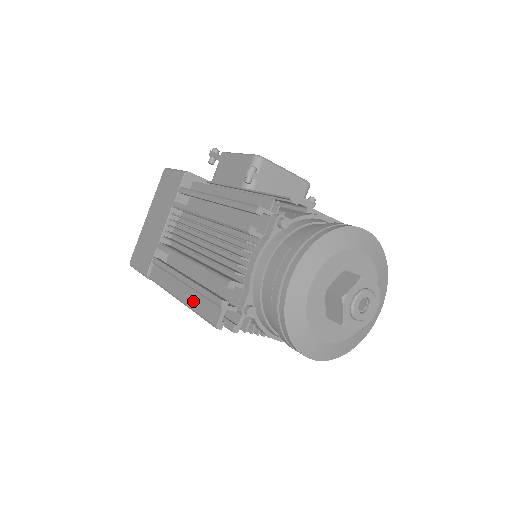
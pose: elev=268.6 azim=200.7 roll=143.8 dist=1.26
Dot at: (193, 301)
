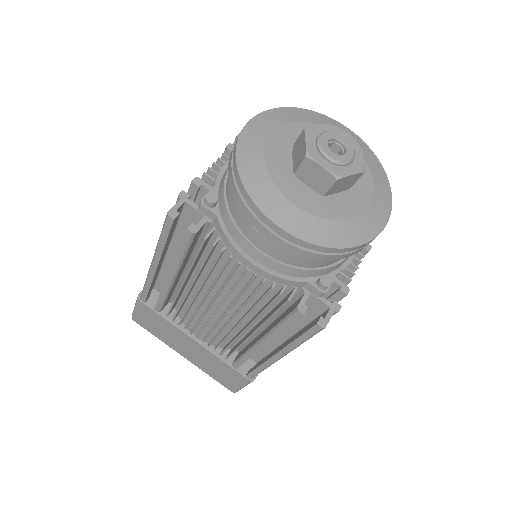
Dot at: occluded
